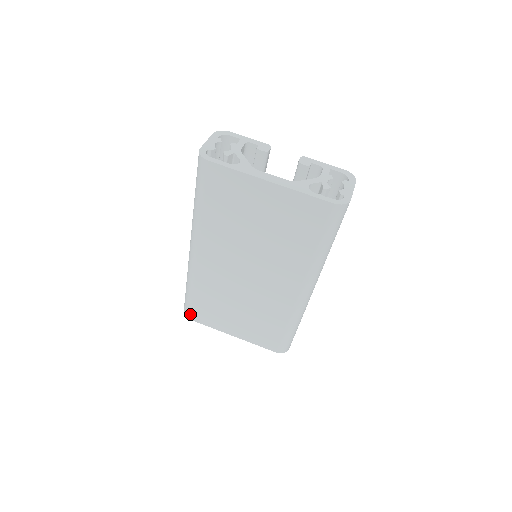
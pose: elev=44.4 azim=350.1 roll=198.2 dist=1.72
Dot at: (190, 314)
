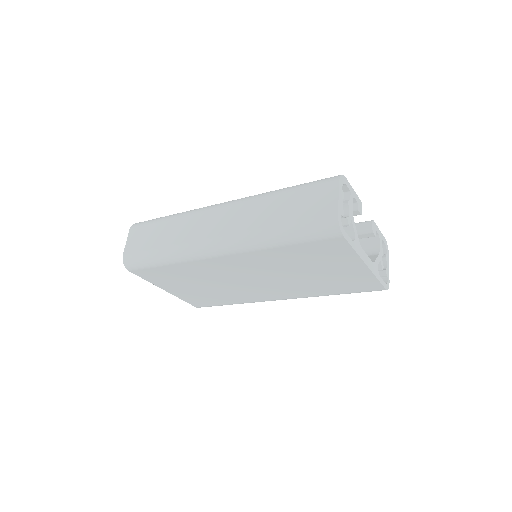
Dot at: (136, 270)
